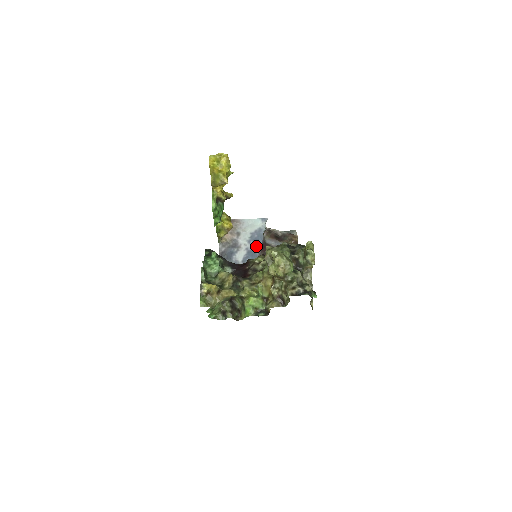
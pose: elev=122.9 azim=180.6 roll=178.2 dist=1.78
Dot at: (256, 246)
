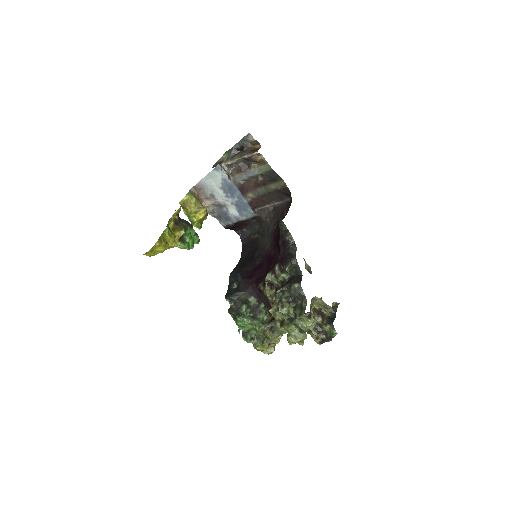
Dot at: (237, 197)
